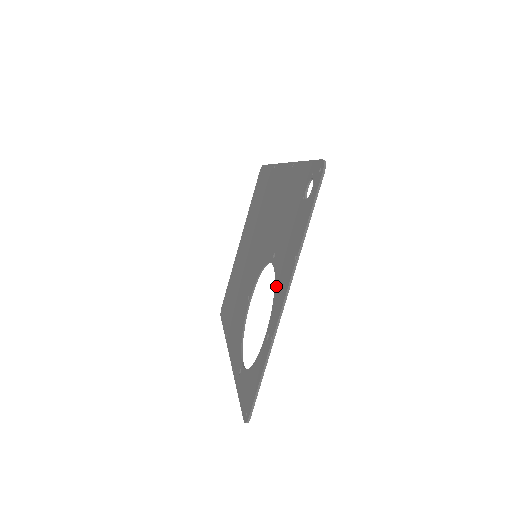
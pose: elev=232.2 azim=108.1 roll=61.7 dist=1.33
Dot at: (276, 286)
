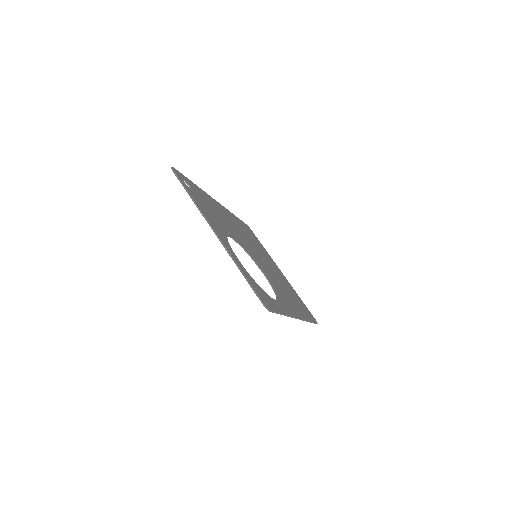
Dot at: occluded
